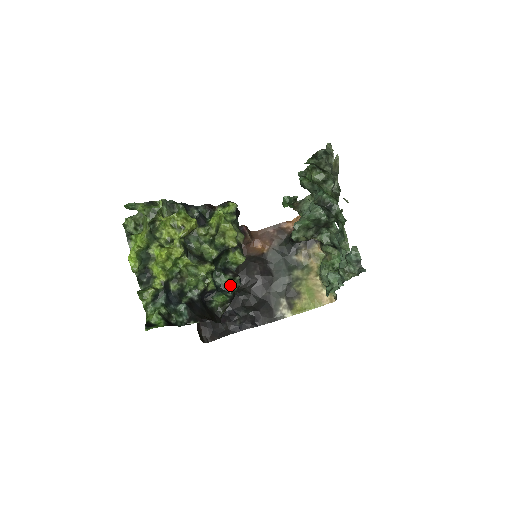
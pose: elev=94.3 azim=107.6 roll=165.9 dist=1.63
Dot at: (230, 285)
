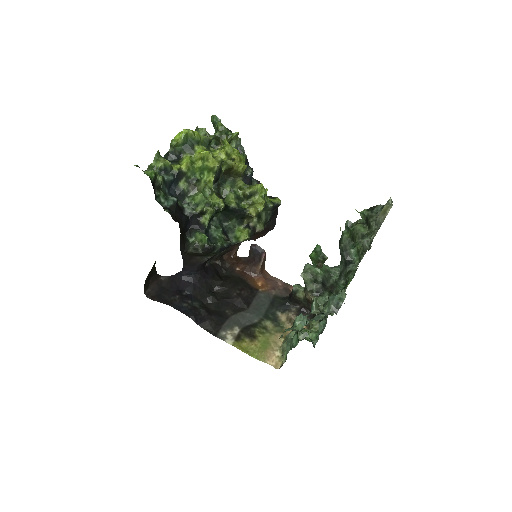
Dot at: (218, 239)
